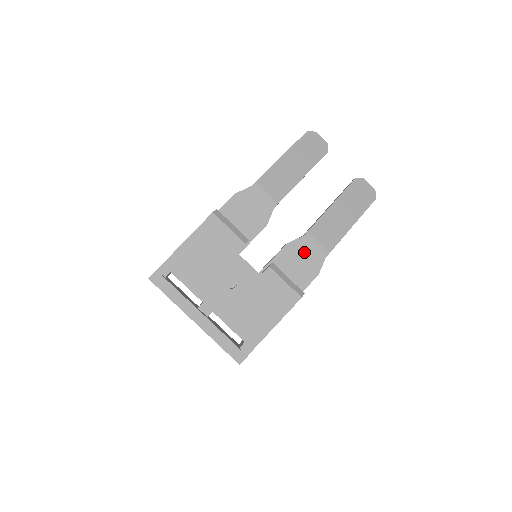
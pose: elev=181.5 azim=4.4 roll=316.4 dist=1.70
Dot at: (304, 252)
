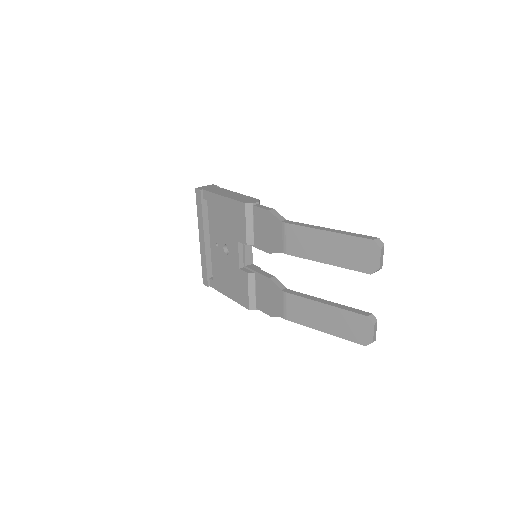
Dot at: (274, 296)
